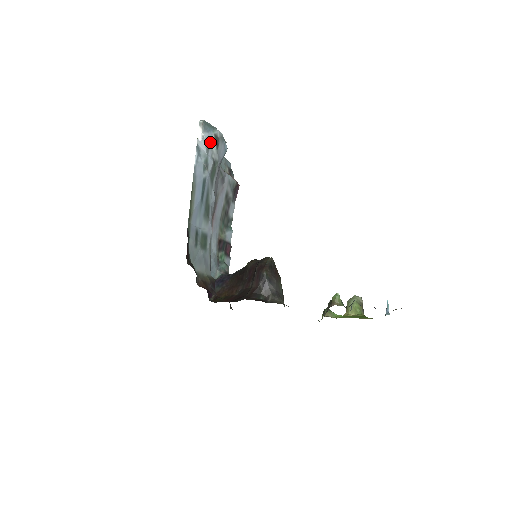
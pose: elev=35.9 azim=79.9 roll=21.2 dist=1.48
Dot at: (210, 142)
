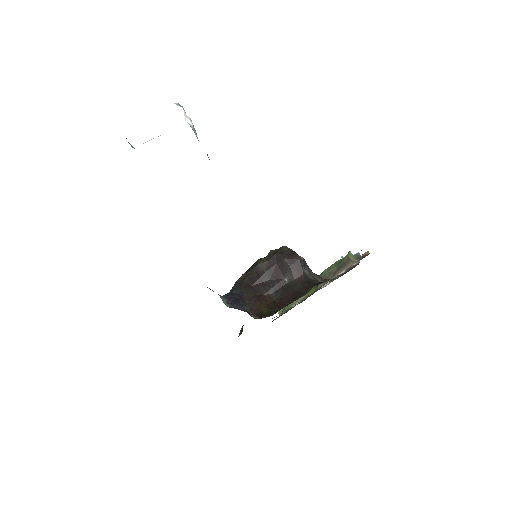
Dot at: occluded
